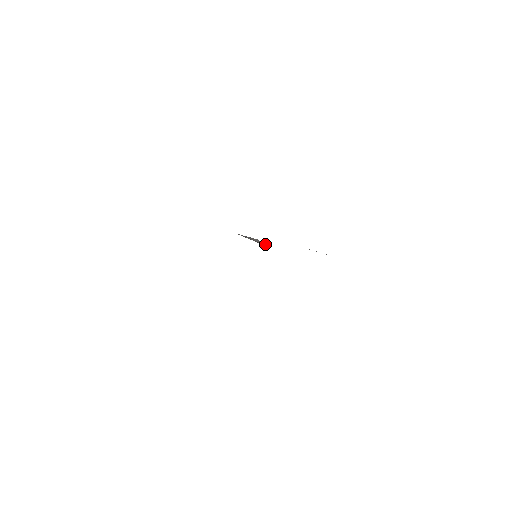
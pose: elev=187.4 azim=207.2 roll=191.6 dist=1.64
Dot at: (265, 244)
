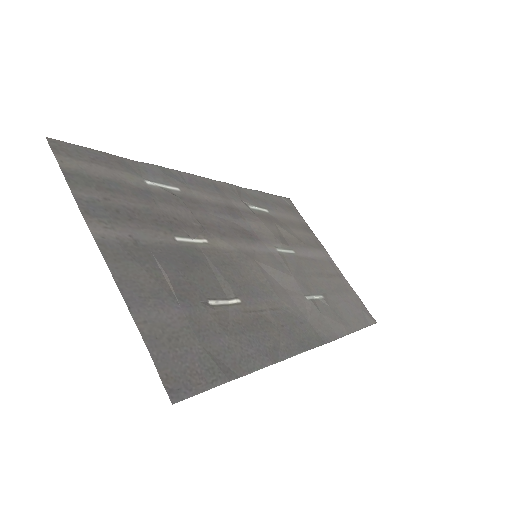
Dot at: (176, 222)
